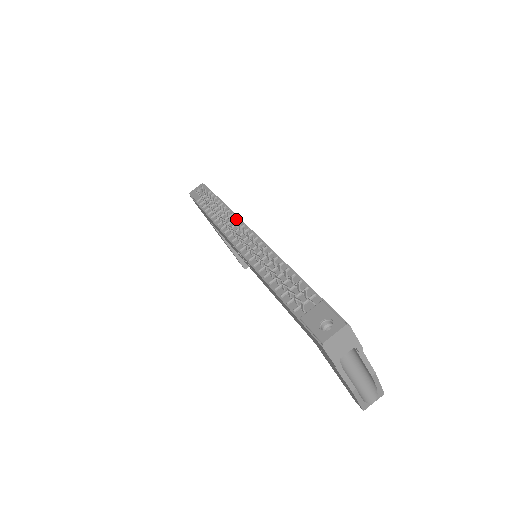
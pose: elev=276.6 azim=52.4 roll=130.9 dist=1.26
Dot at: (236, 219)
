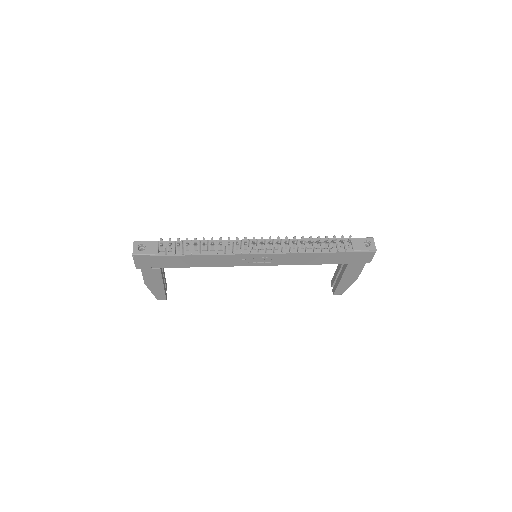
Dot at: (226, 242)
